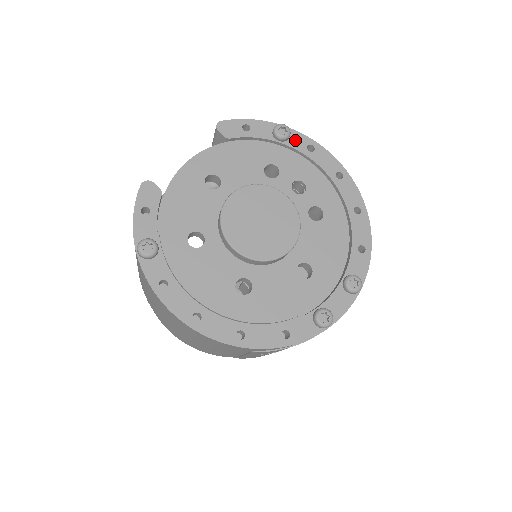
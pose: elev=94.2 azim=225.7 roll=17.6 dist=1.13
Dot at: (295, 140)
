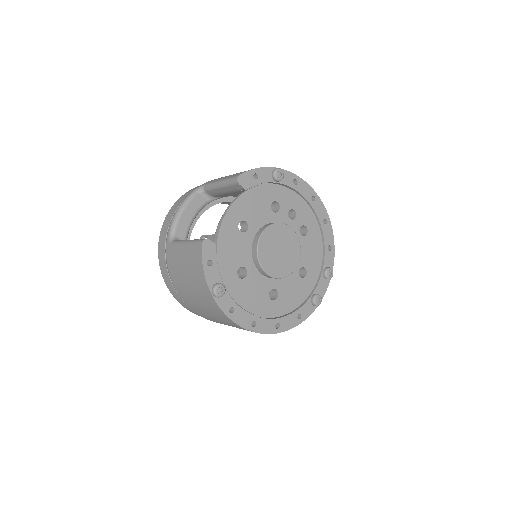
Dot at: (286, 178)
